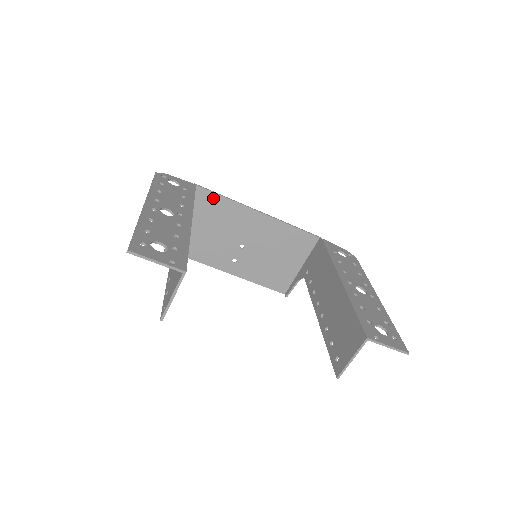
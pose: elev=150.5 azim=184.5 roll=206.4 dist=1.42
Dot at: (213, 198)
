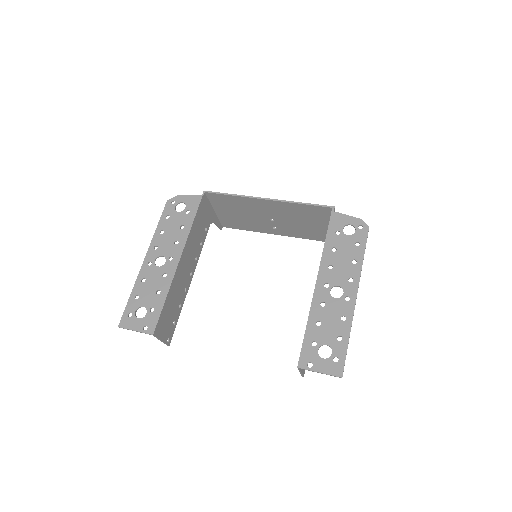
Dot at: (224, 197)
